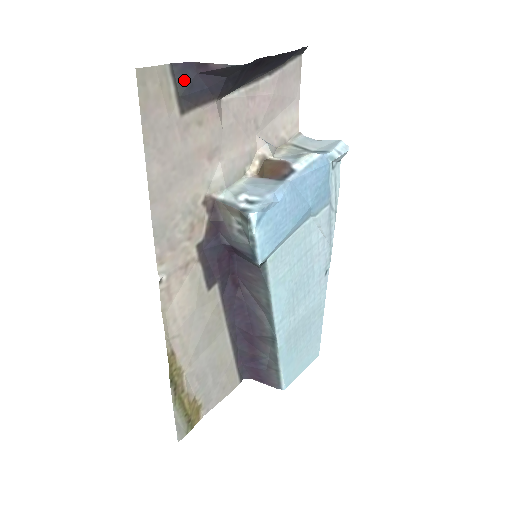
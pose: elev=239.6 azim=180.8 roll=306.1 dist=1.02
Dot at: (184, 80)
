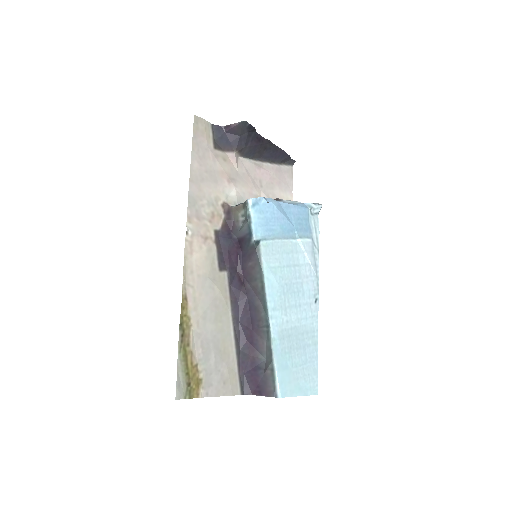
Dot at: (218, 134)
